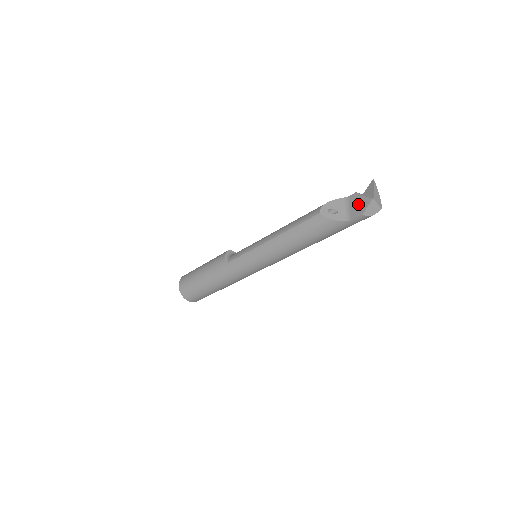
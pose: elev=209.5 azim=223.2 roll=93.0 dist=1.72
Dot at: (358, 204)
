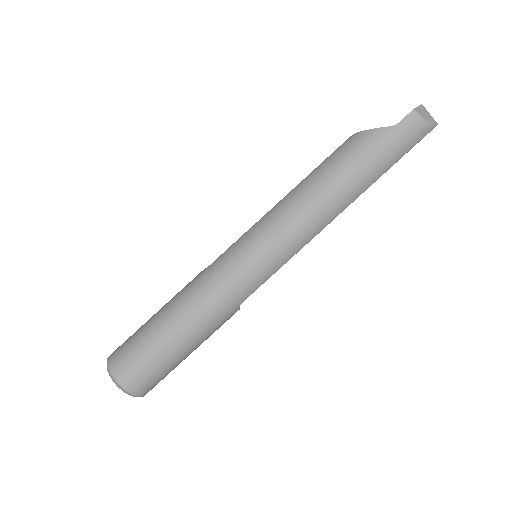
Dot at: occluded
